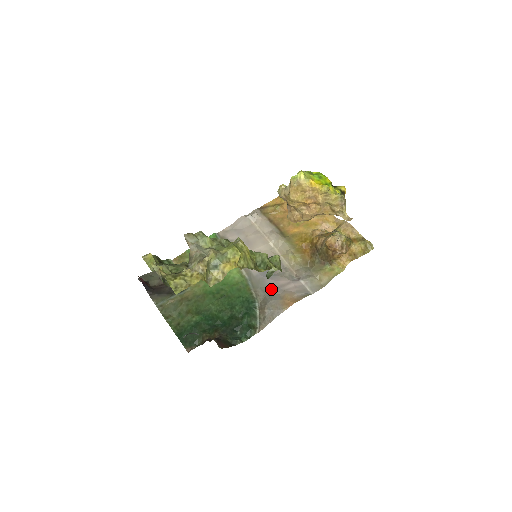
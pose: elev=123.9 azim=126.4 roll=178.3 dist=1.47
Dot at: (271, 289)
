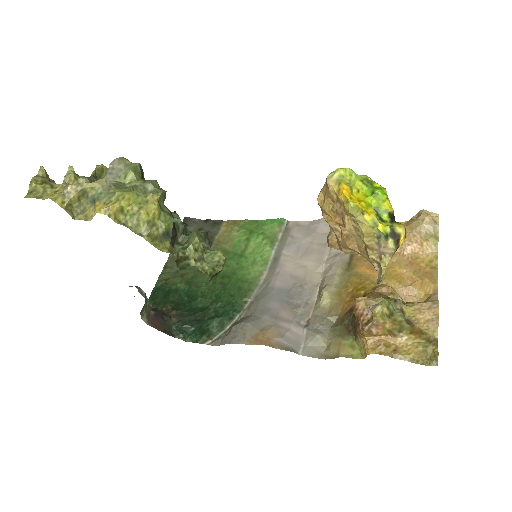
Dot at: (266, 312)
